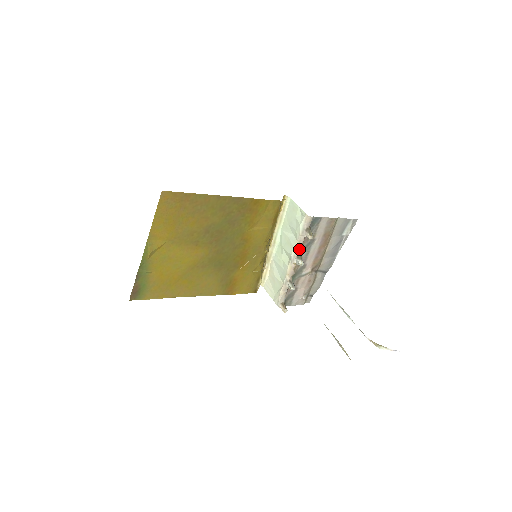
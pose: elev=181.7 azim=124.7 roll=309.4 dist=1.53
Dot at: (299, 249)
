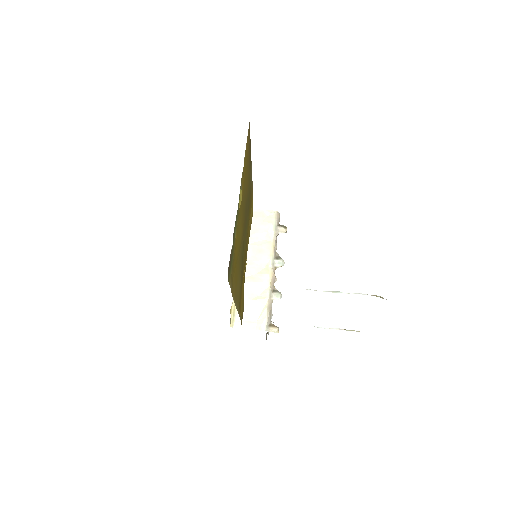
Dot at: (275, 250)
